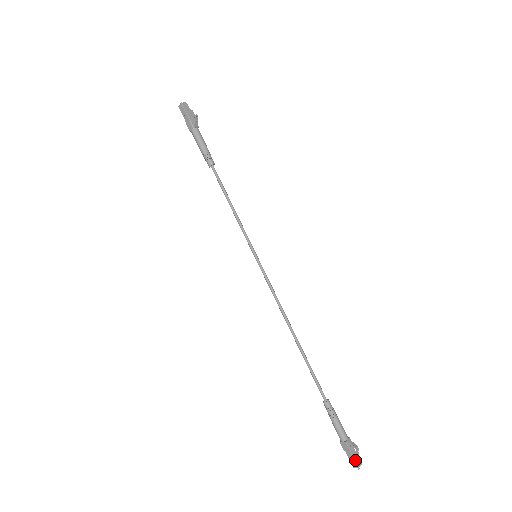
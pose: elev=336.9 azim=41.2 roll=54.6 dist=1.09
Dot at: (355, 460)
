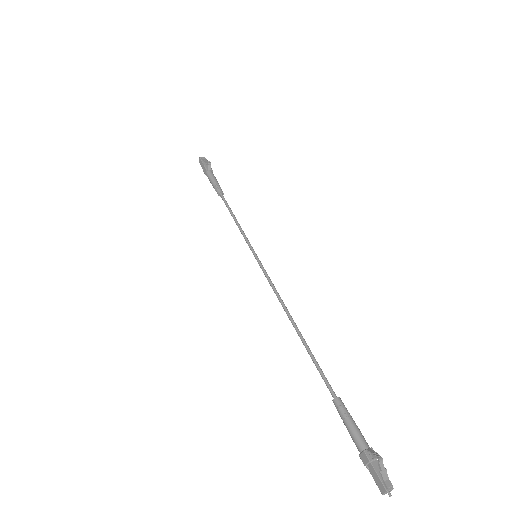
Dot at: (381, 479)
